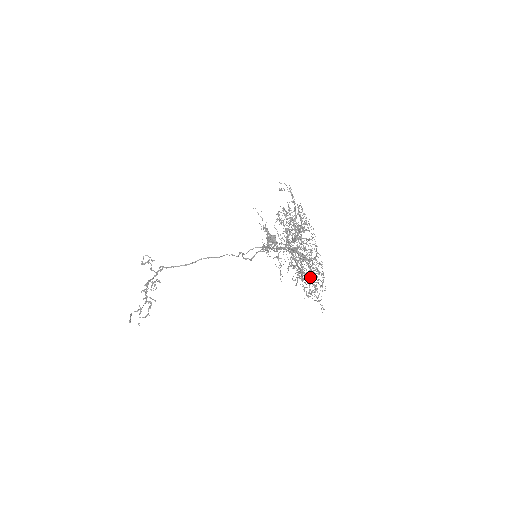
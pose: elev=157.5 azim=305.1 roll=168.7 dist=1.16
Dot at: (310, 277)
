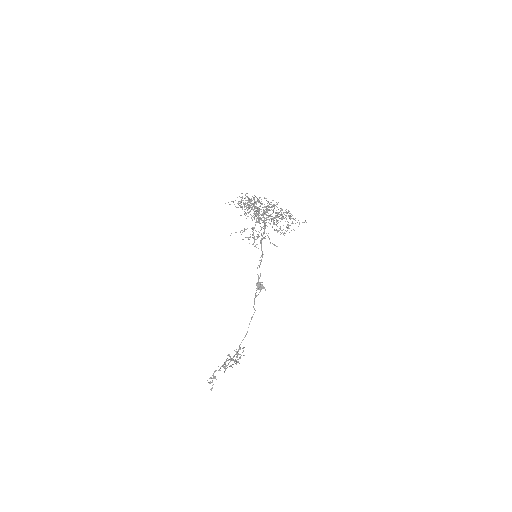
Dot at: (282, 214)
